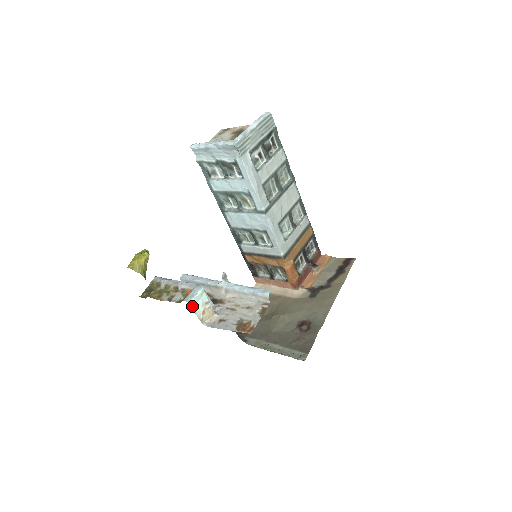
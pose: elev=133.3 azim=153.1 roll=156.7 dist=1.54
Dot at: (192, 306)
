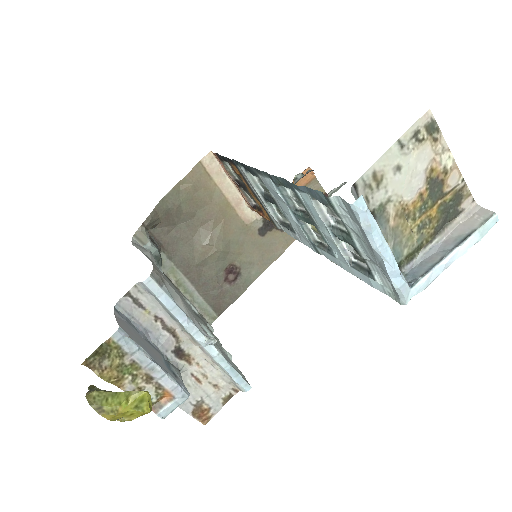
Dot at: occluded
